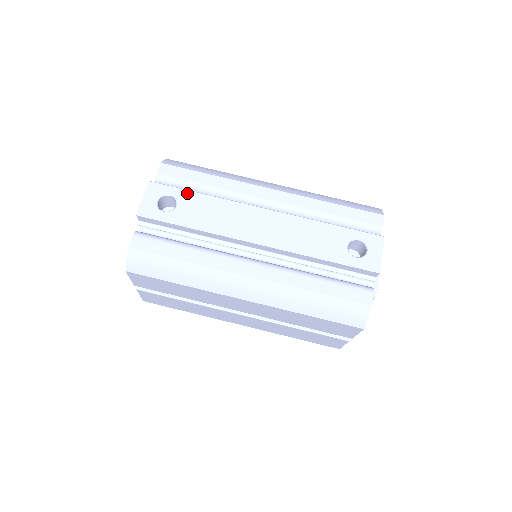
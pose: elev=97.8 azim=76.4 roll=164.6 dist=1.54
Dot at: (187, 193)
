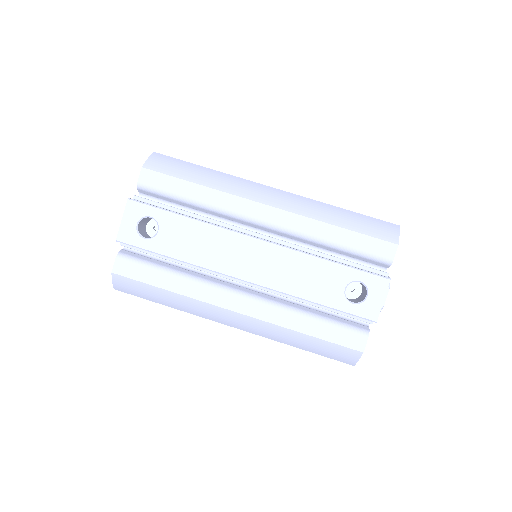
Dot at: (169, 216)
